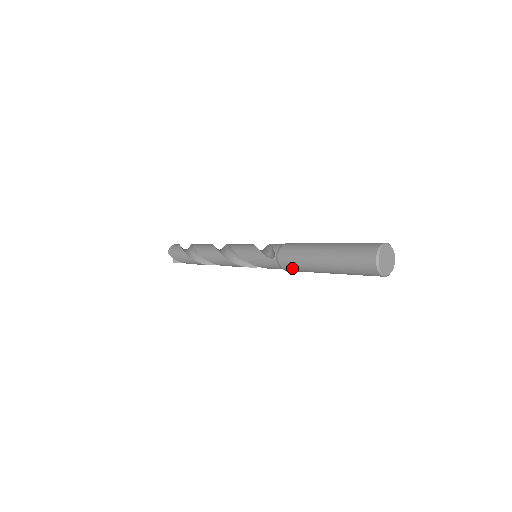
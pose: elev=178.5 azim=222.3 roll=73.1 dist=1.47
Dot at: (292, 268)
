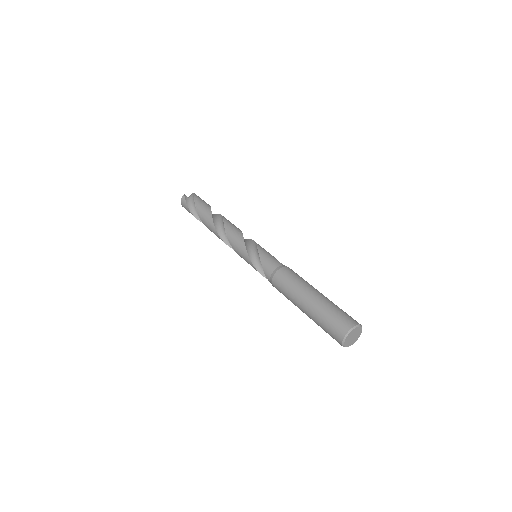
Dot at: occluded
